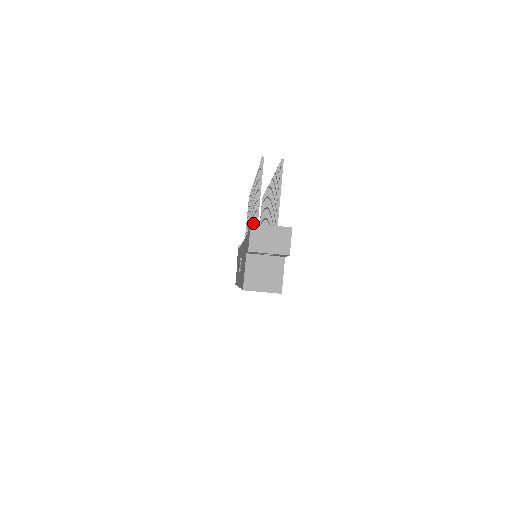
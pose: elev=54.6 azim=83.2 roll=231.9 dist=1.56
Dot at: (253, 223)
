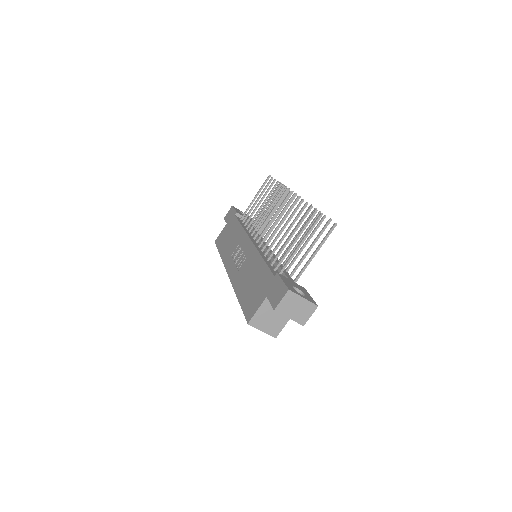
Dot at: (276, 248)
